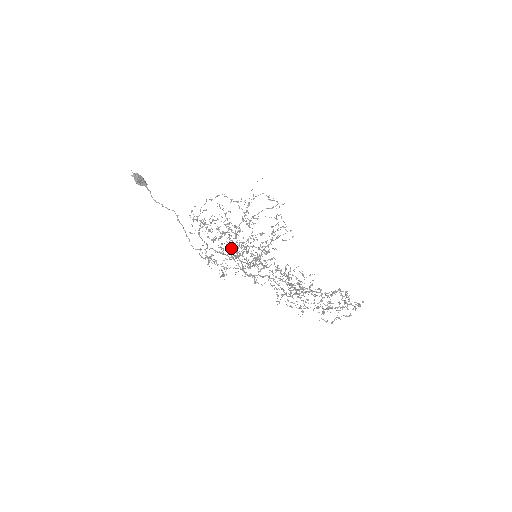
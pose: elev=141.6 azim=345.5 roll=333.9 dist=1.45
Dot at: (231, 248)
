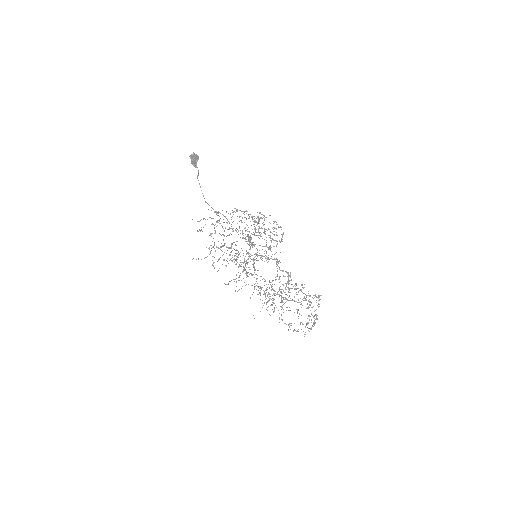
Dot at: occluded
